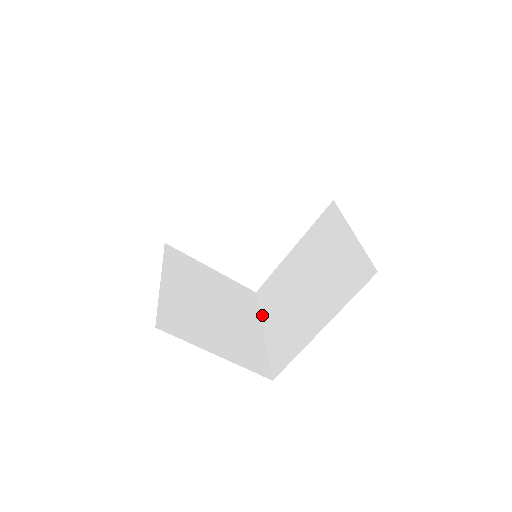
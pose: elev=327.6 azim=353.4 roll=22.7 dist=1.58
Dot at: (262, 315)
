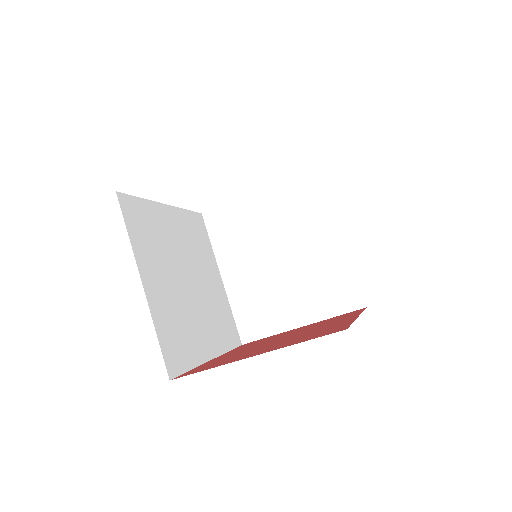
Dot at: (333, 212)
